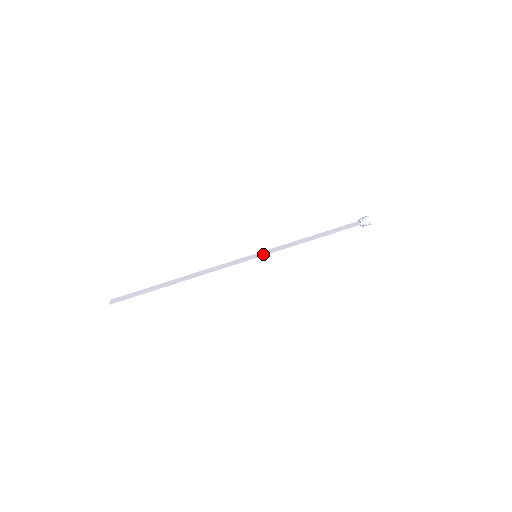
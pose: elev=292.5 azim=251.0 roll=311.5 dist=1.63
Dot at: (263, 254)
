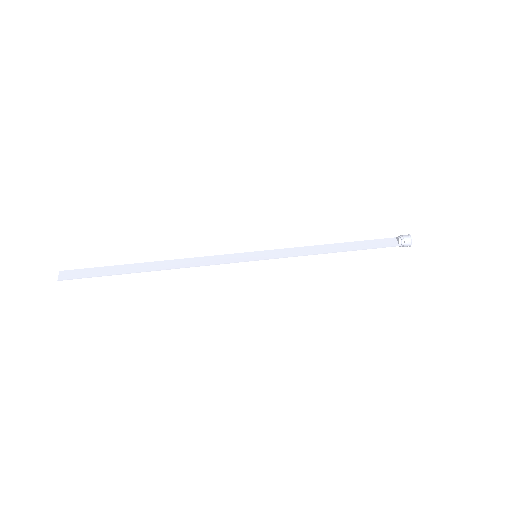
Dot at: (265, 256)
